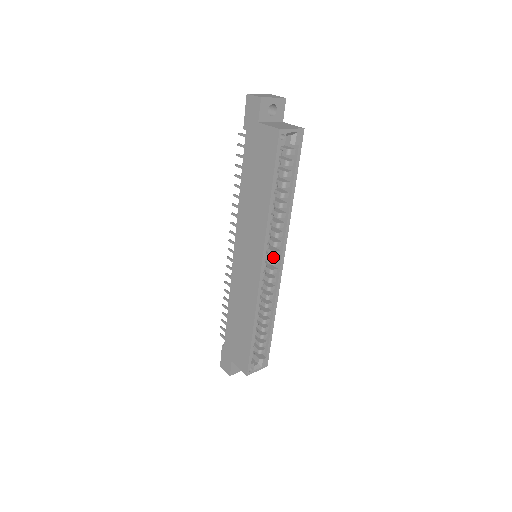
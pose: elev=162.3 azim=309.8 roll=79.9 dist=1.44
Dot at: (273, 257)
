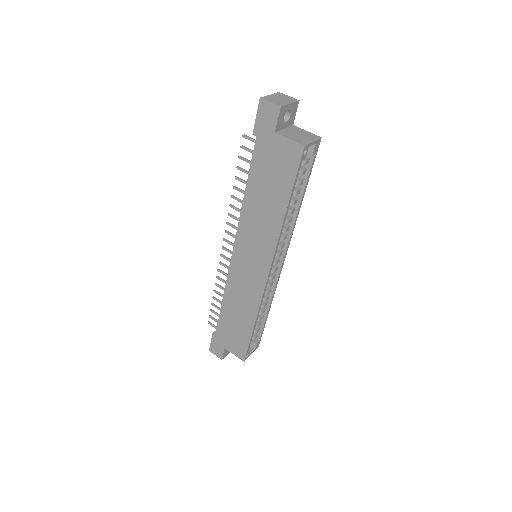
Dot at: occluded
